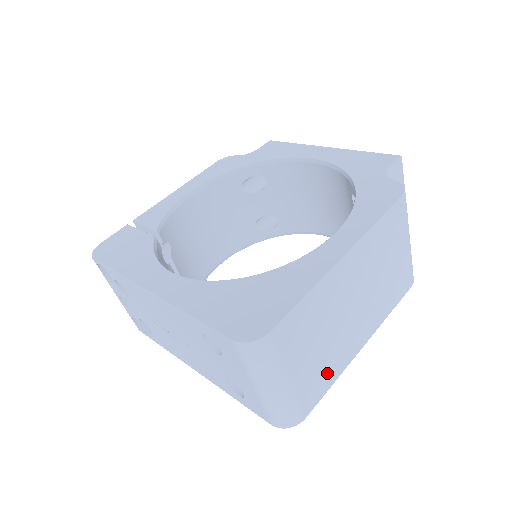
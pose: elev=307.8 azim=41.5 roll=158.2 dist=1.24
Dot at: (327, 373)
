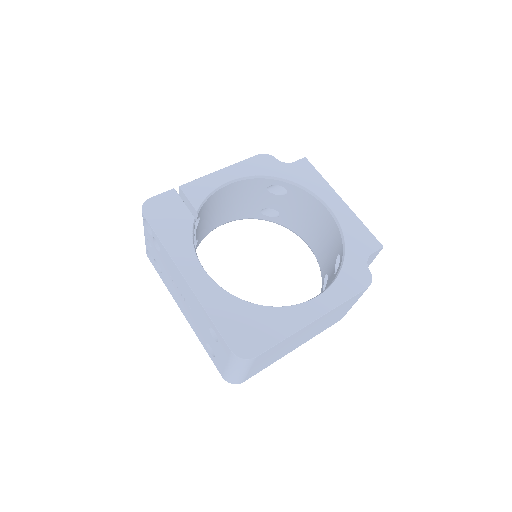
Dot at: (268, 364)
